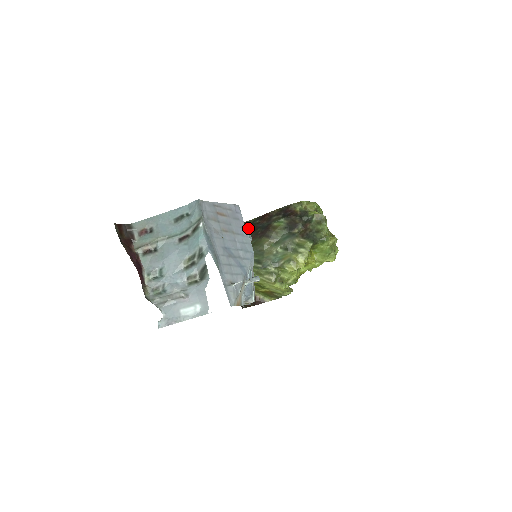
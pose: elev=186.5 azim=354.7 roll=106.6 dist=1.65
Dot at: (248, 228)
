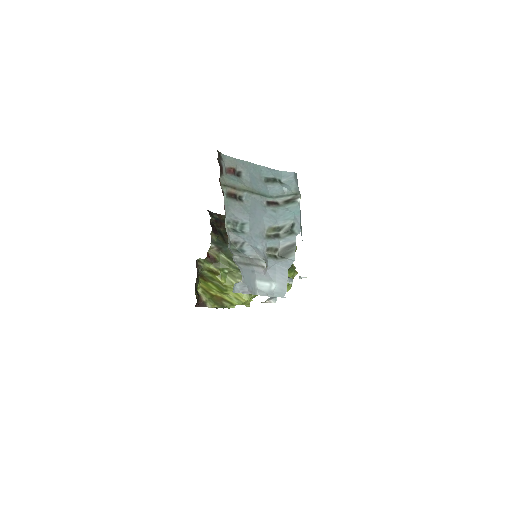
Dot at: occluded
